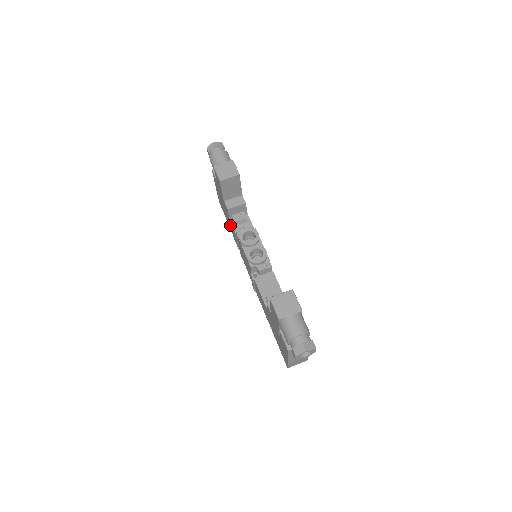
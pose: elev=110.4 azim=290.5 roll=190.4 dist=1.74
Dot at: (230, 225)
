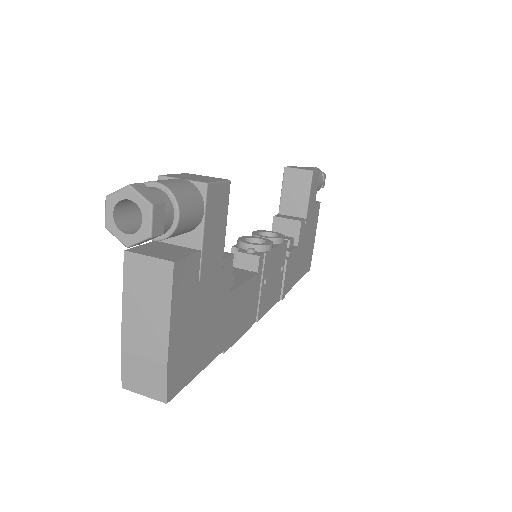
Dot at: occluded
